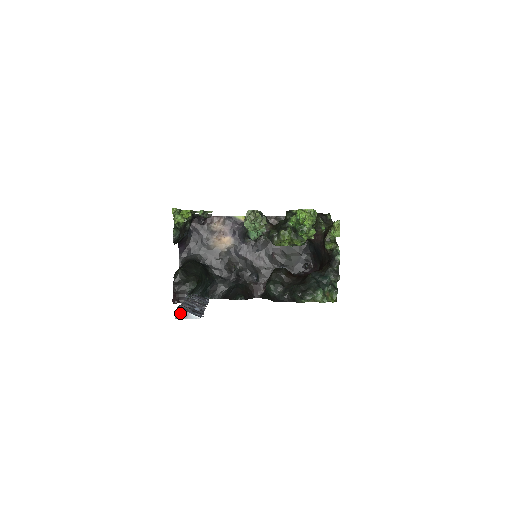
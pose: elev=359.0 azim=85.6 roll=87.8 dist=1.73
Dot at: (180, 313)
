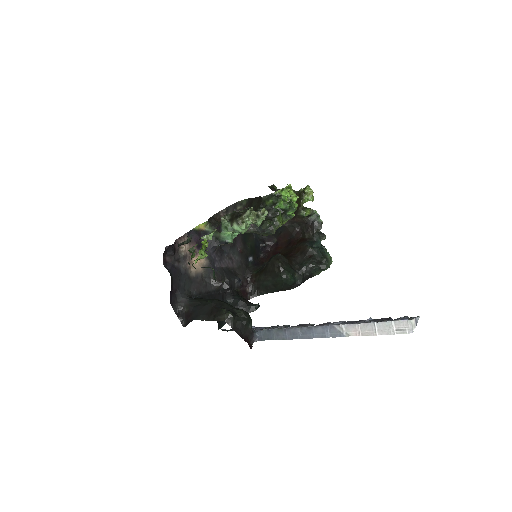
Dot at: (414, 323)
